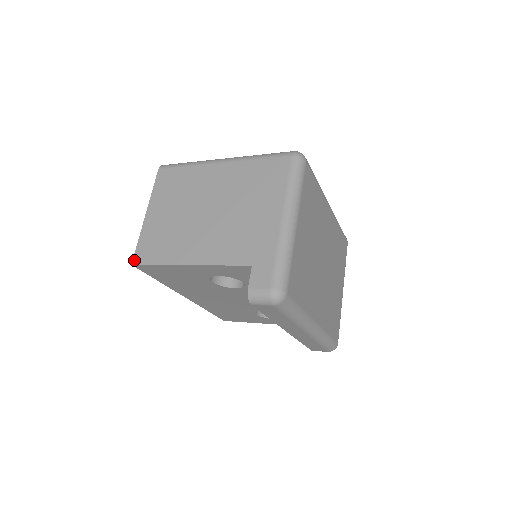
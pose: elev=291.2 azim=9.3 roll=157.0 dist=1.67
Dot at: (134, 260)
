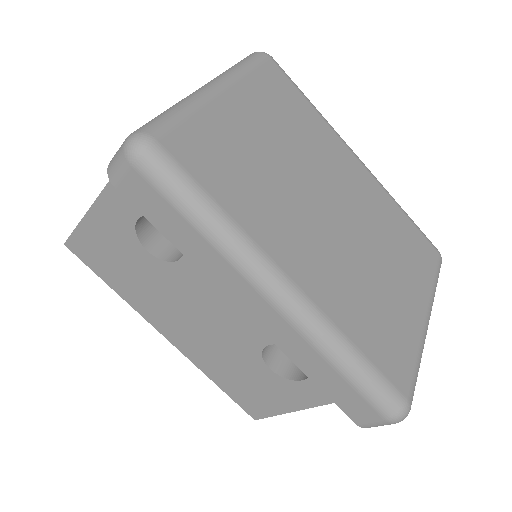
Dot at: occluded
